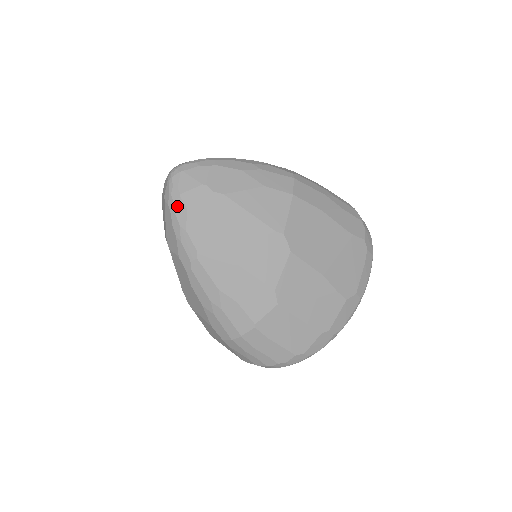
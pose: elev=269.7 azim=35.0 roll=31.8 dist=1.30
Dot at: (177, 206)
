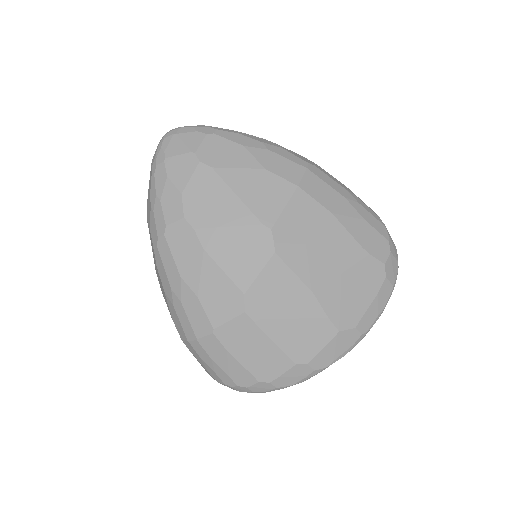
Dot at: (158, 171)
